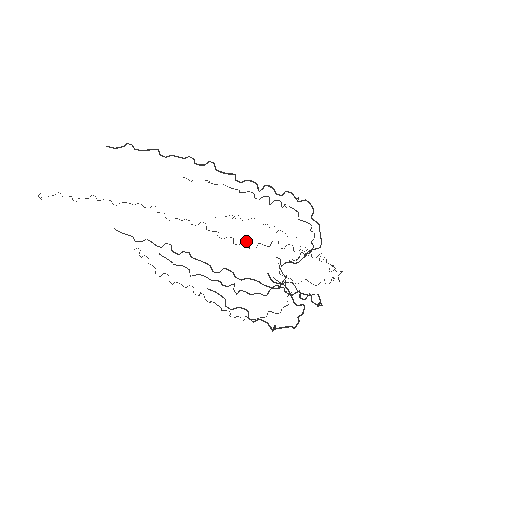
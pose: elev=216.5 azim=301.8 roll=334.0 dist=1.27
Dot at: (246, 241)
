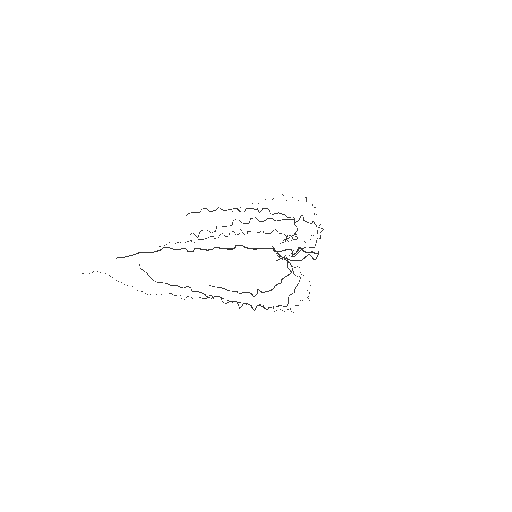
Dot at: occluded
